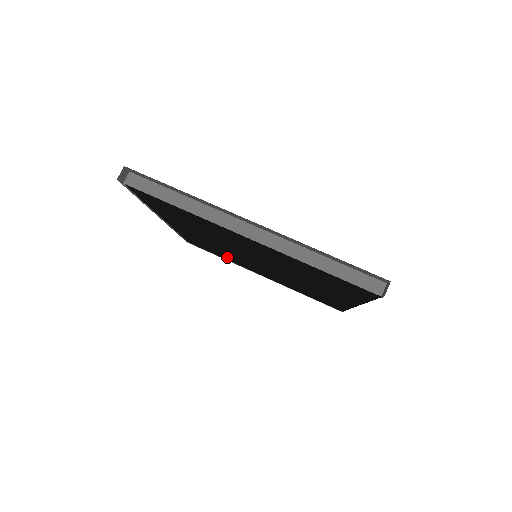
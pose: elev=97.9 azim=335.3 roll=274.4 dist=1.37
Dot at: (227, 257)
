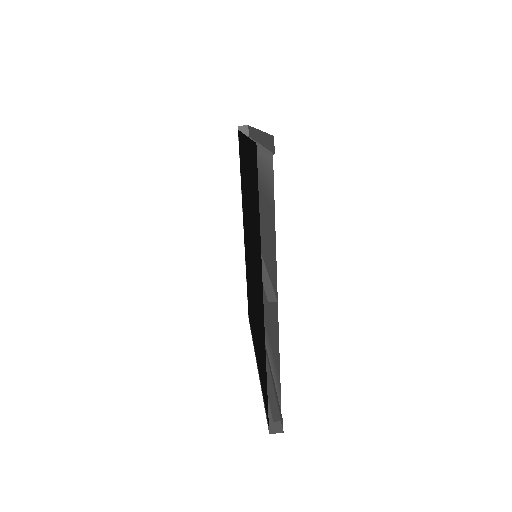
Dot at: occluded
